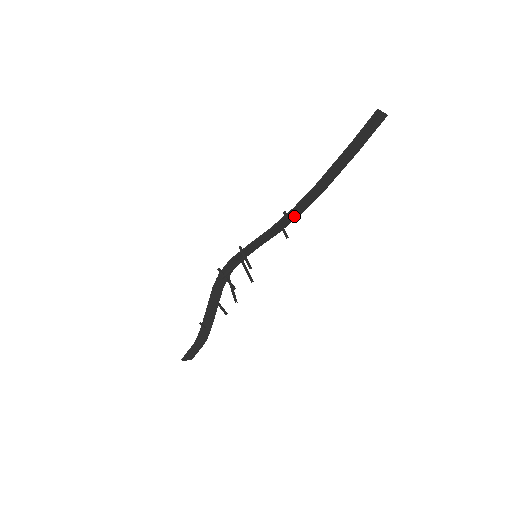
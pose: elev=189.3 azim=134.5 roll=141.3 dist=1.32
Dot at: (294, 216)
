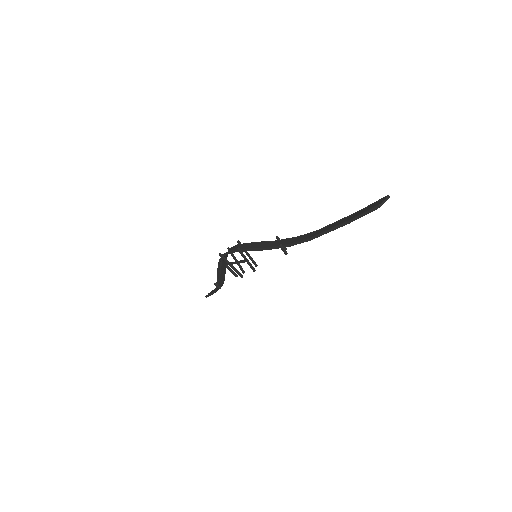
Dot at: occluded
